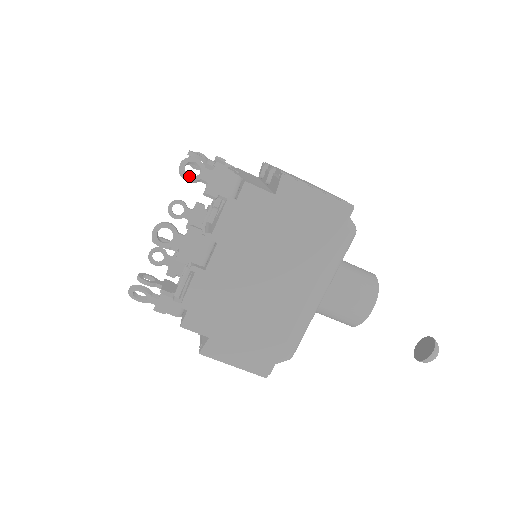
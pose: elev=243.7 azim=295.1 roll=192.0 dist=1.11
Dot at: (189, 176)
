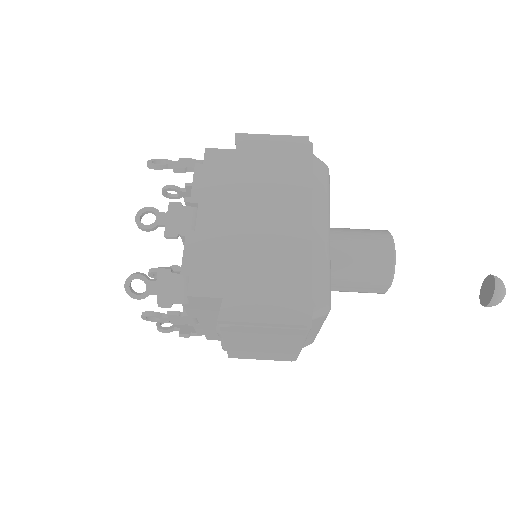
Dot at: (157, 164)
